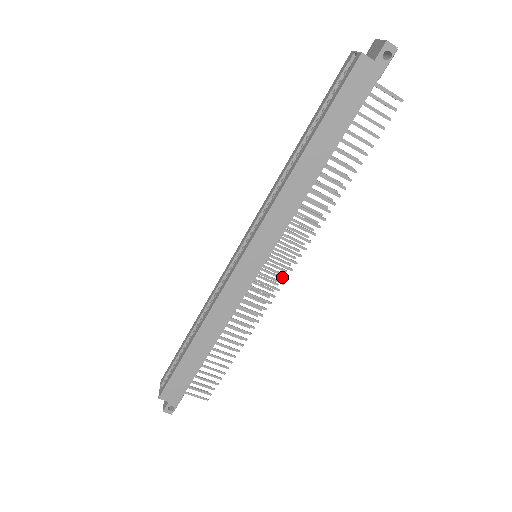
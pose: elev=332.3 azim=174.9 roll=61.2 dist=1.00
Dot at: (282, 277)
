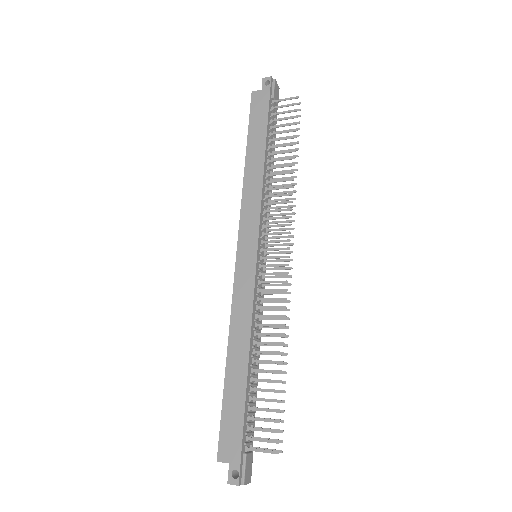
Dot at: (291, 267)
